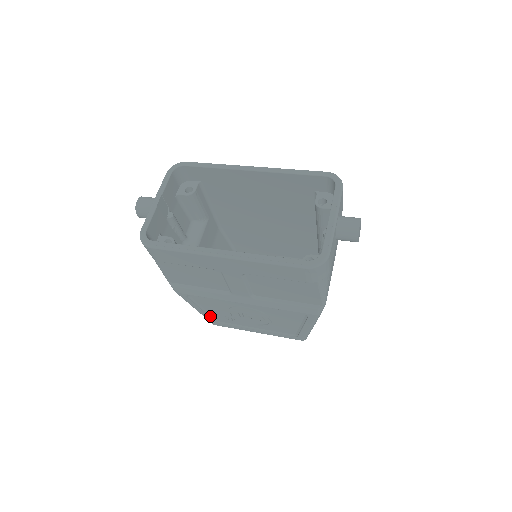
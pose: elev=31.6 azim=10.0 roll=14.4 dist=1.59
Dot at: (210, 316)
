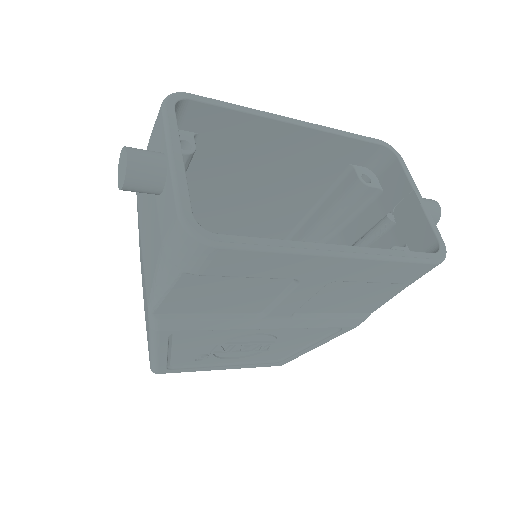
Dot at: (167, 361)
